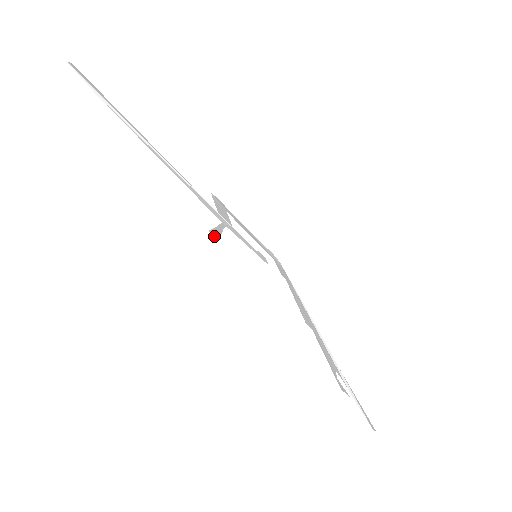
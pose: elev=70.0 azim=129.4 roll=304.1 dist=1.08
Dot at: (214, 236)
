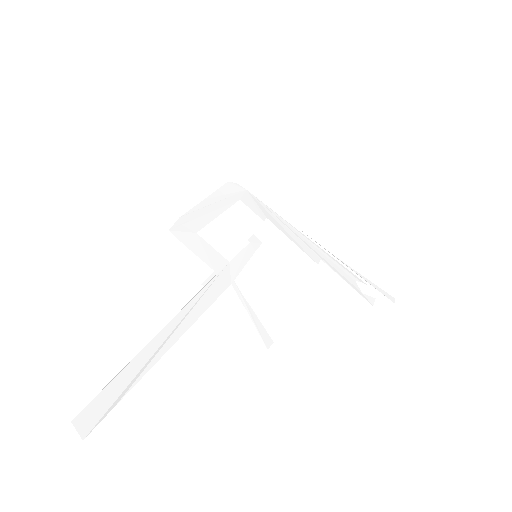
Dot at: occluded
